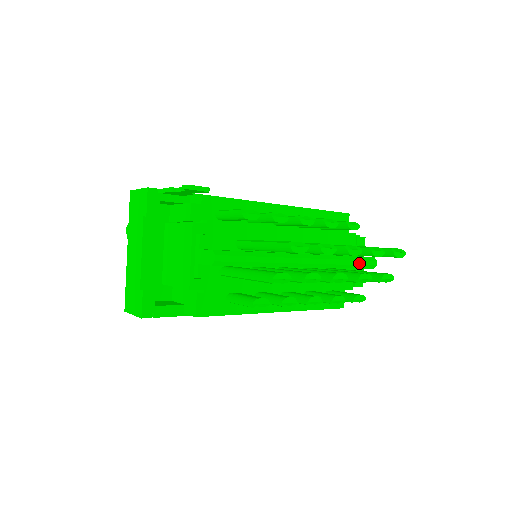
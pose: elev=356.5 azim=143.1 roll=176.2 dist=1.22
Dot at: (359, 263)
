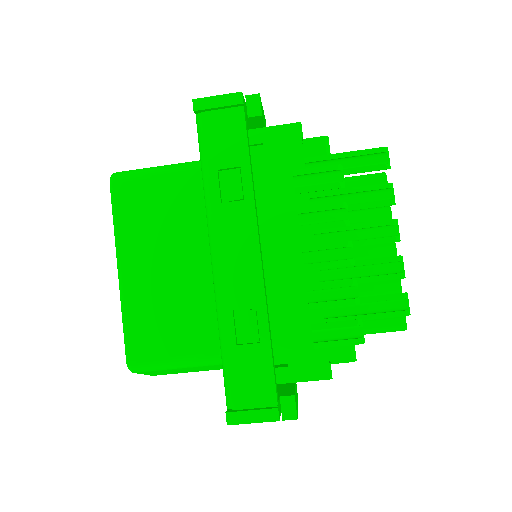
Dot at: occluded
